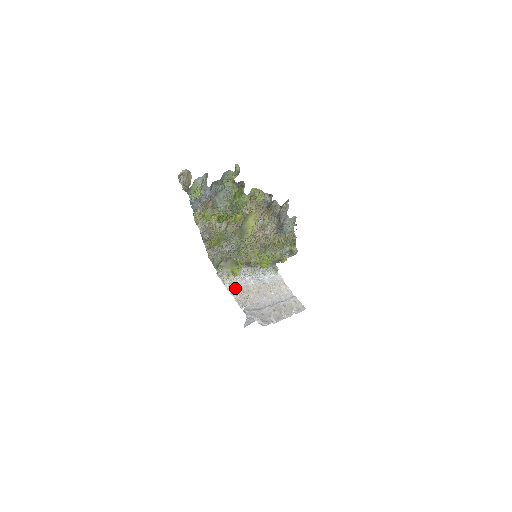
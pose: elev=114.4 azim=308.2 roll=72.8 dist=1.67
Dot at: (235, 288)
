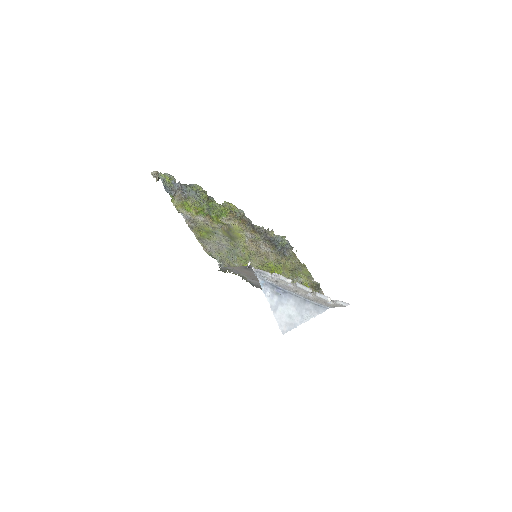
Dot at: (242, 273)
